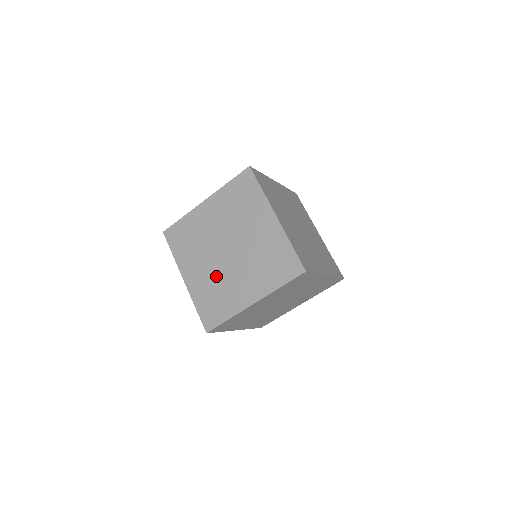
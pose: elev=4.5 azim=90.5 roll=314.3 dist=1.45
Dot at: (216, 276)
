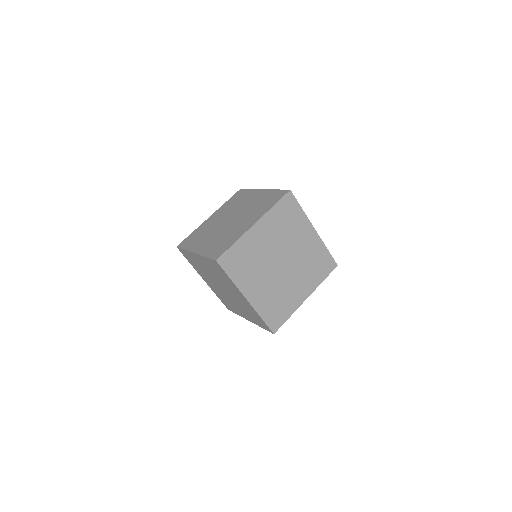
Dot at: (222, 294)
